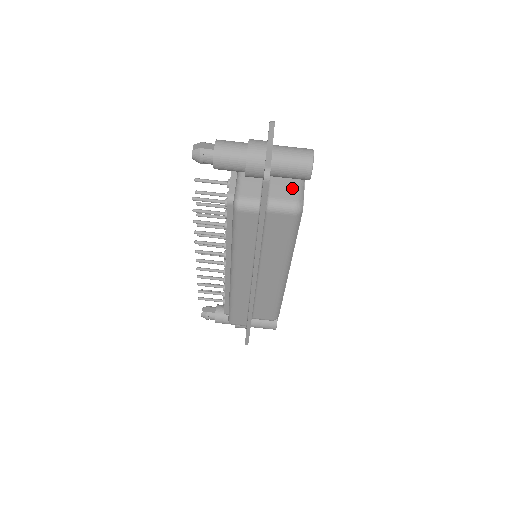
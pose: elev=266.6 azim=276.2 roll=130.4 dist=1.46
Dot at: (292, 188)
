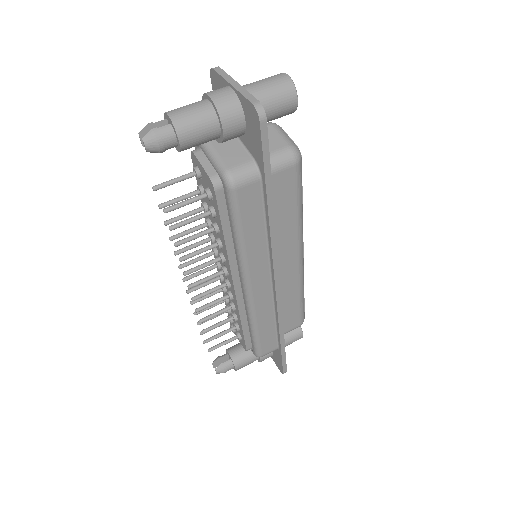
Dot at: (275, 137)
